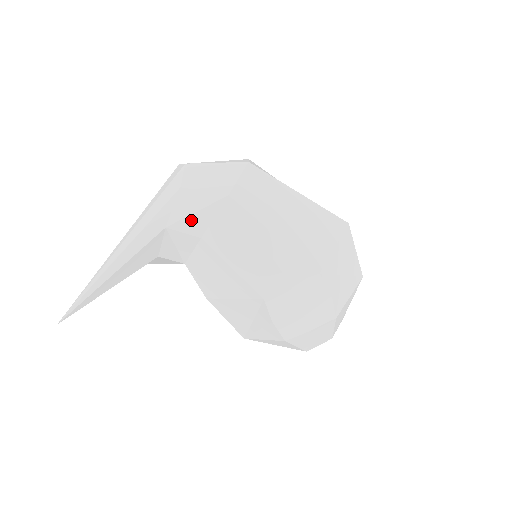
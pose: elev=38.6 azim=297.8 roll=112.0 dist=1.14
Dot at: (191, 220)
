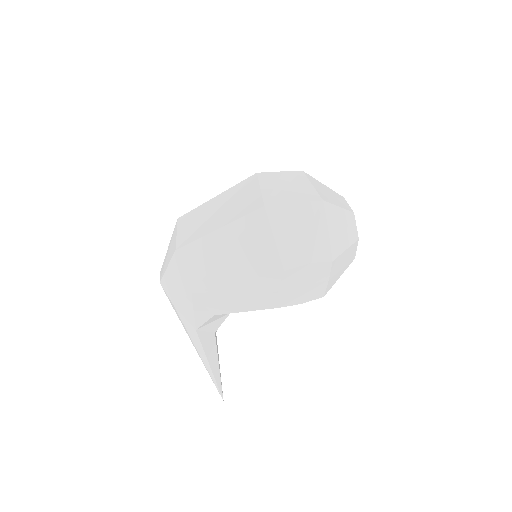
Dot at: (198, 317)
